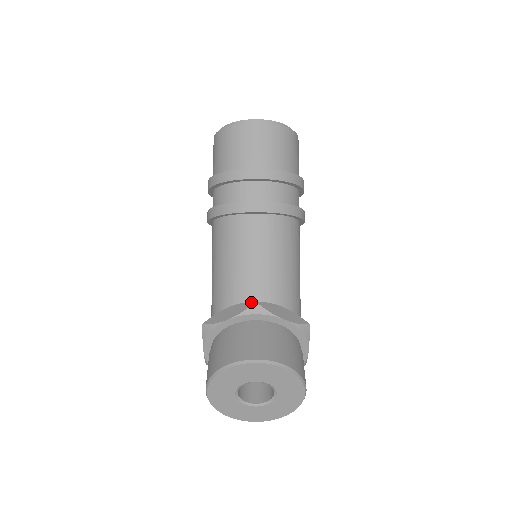
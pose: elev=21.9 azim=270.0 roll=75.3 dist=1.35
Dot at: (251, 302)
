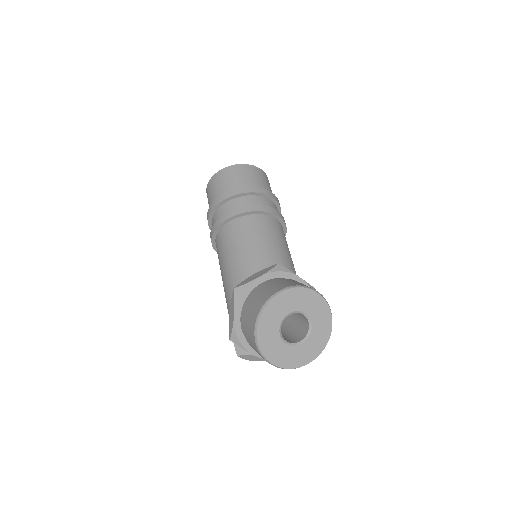
Dot at: (274, 265)
